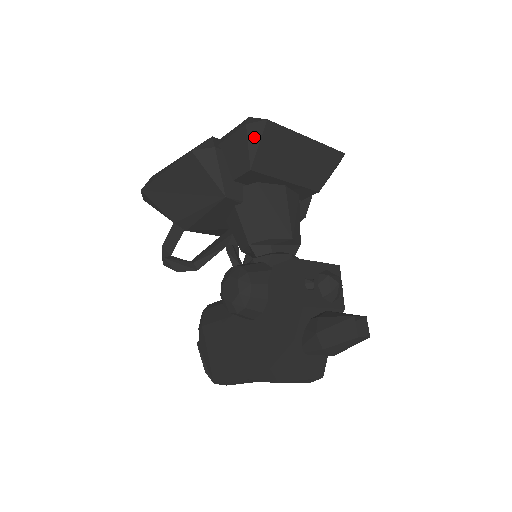
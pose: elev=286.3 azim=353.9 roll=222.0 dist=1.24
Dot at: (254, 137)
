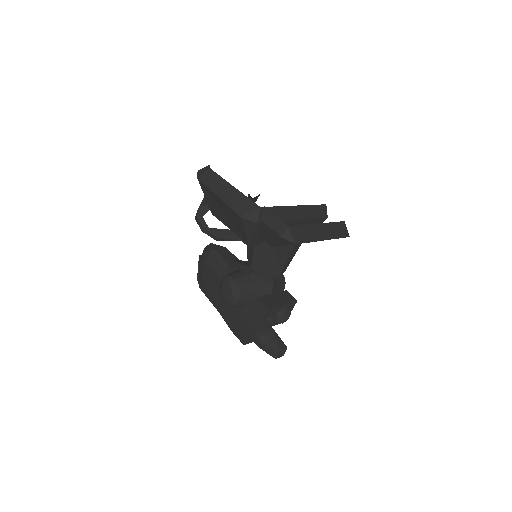
Dot at: (283, 243)
